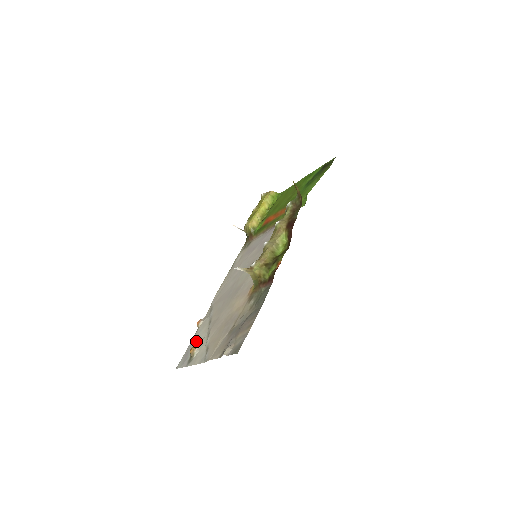
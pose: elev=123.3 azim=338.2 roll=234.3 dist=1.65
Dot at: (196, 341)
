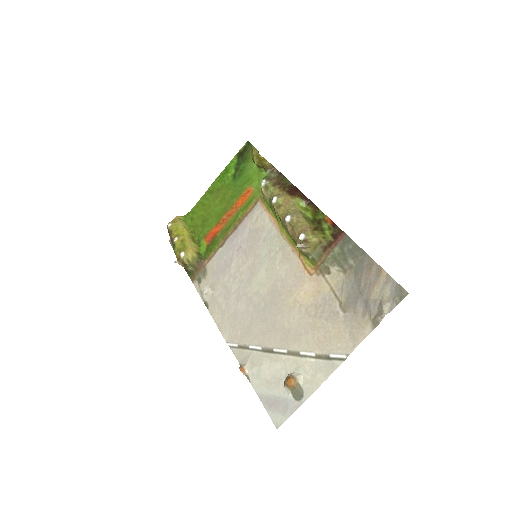
Dot at: (272, 380)
